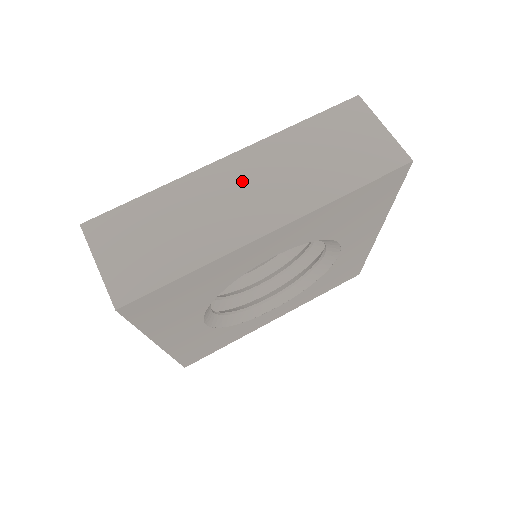
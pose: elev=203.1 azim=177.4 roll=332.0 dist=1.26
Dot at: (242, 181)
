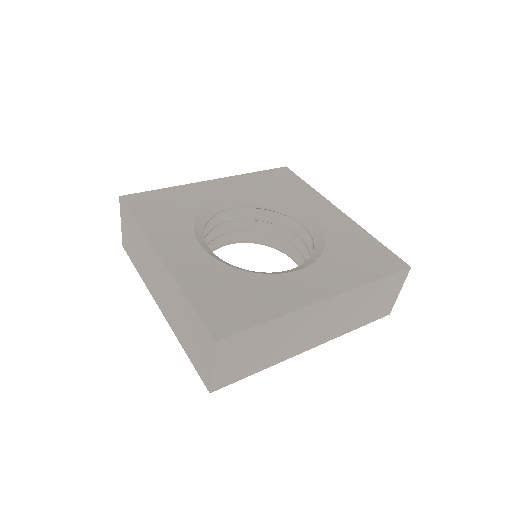
Dot at: (159, 276)
